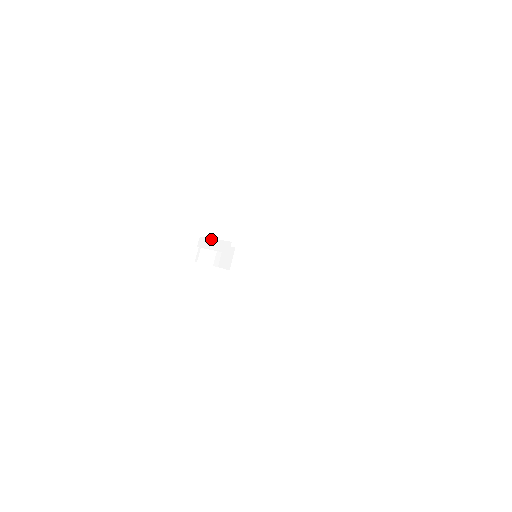
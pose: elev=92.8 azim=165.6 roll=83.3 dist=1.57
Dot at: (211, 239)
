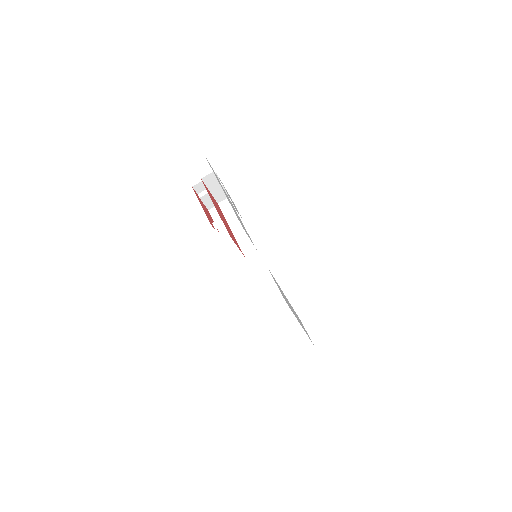
Dot at: occluded
